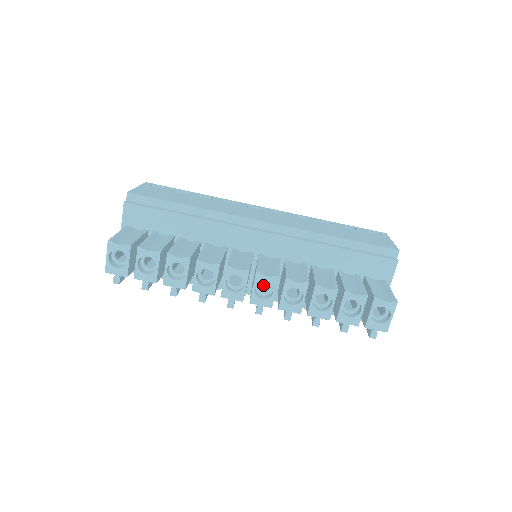
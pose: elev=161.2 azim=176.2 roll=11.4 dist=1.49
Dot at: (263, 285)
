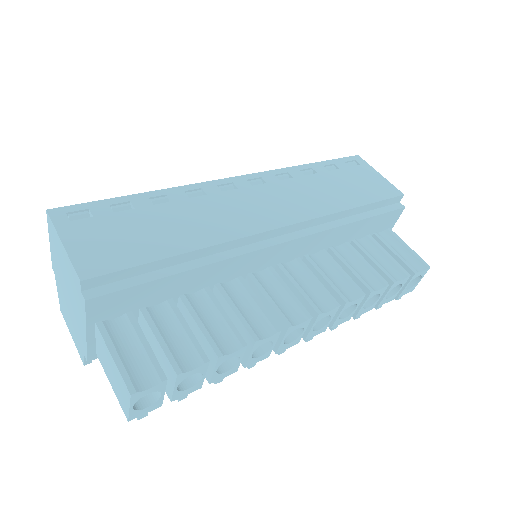
Dot at: occluded
